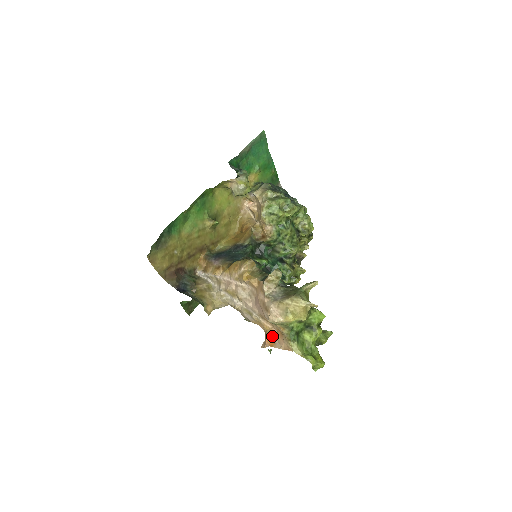
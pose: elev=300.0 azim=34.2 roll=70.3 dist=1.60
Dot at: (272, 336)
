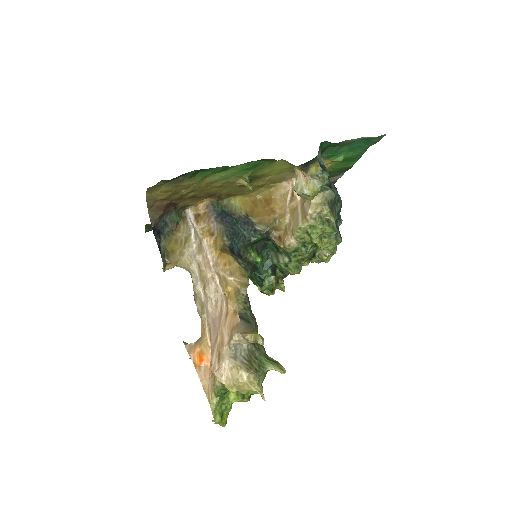
Dot at: (204, 357)
